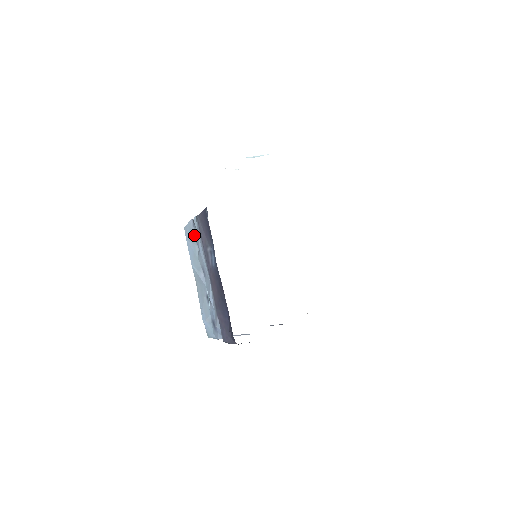
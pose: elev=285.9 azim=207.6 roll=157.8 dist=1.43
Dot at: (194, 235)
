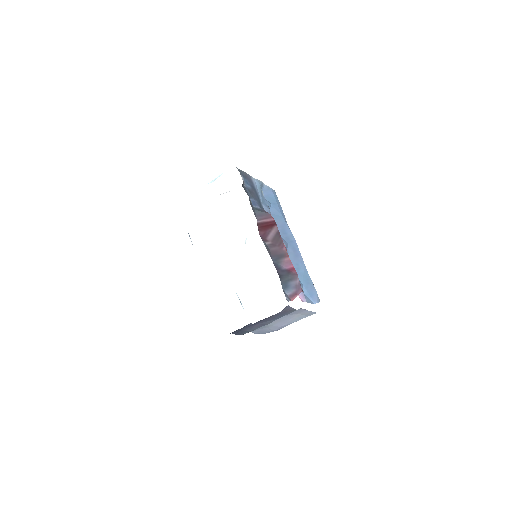
Dot at: occluded
